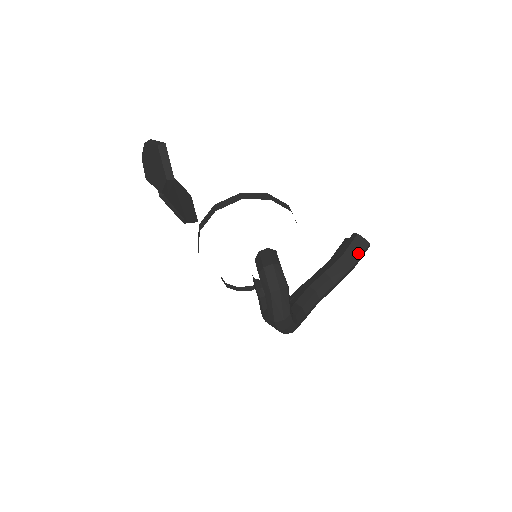
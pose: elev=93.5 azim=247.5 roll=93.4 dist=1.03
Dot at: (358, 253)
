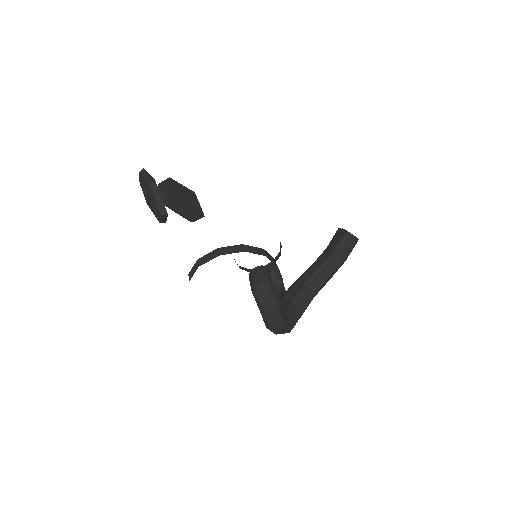
Dot at: (347, 248)
